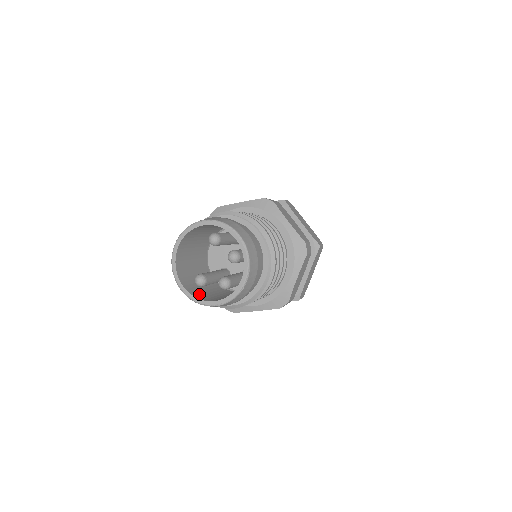
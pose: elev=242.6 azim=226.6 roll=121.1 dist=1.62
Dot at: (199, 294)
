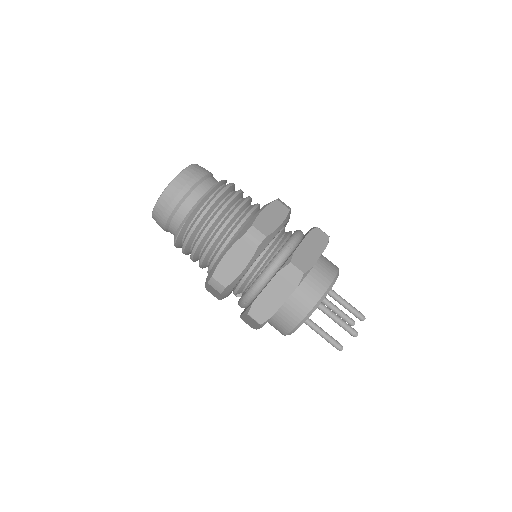
Dot at: occluded
